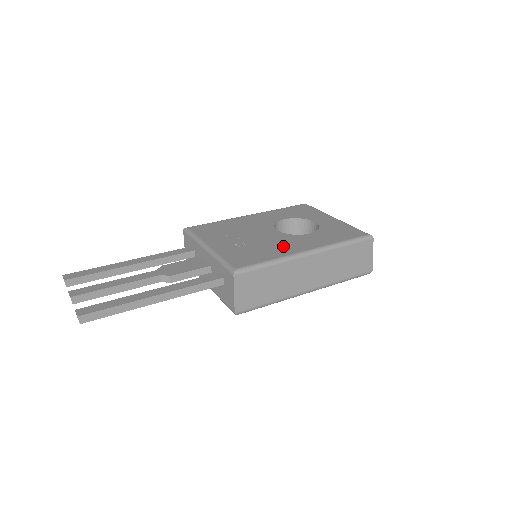
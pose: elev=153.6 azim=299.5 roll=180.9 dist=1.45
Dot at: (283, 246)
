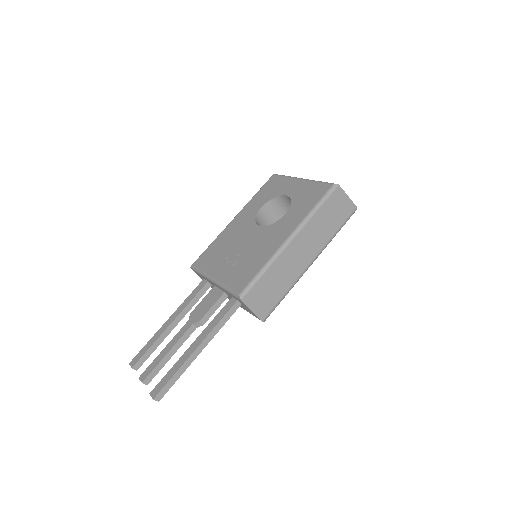
Dot at: (268, 244)
